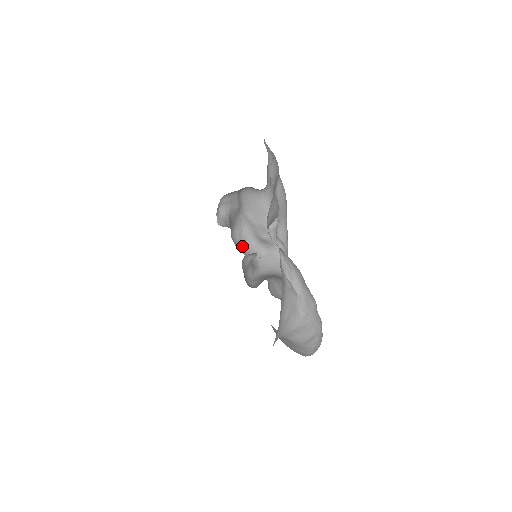
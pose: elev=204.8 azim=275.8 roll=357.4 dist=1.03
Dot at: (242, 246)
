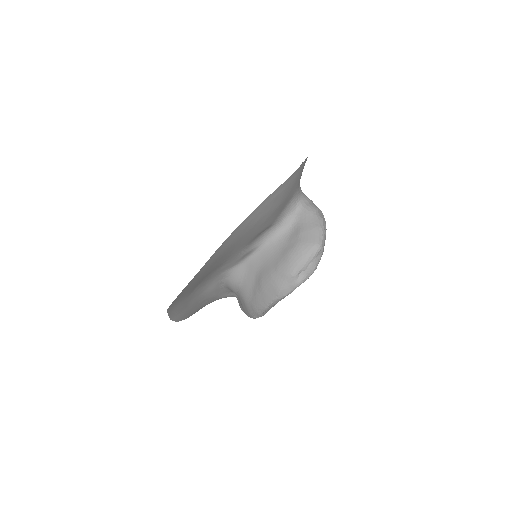
Dot at: occluded
